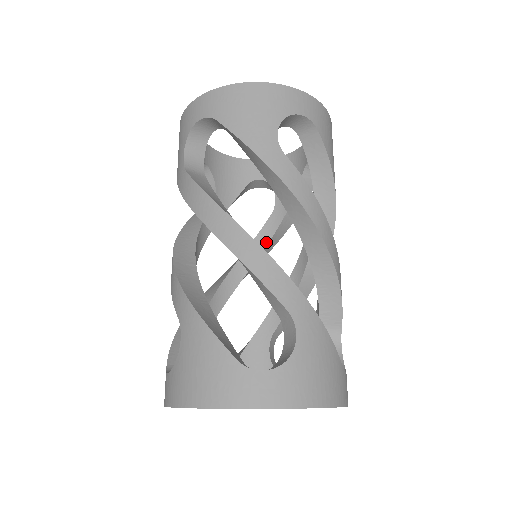
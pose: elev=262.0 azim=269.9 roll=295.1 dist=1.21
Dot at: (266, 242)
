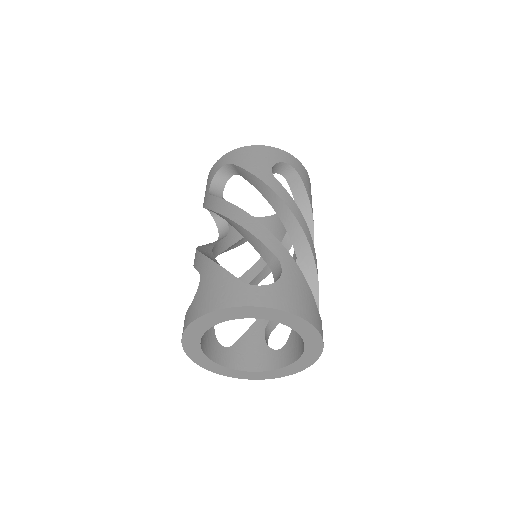
Dot at: (264, 265)
